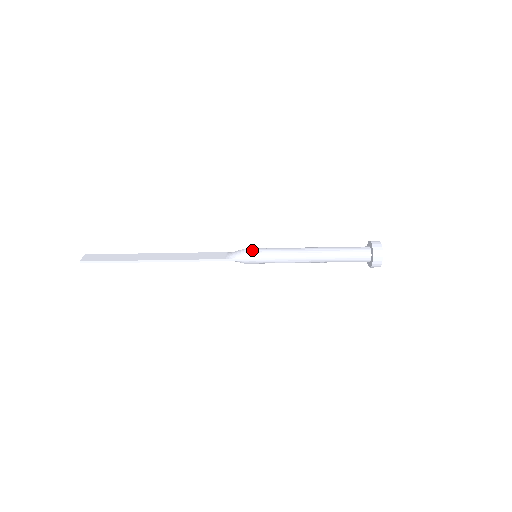
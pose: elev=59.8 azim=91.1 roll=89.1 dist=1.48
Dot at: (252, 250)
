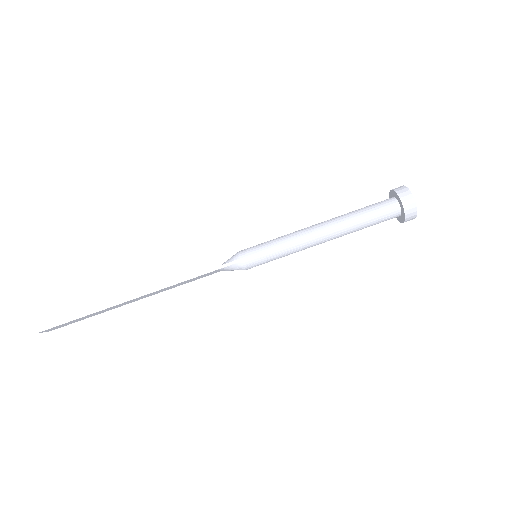
Dot at: (248, 248)
